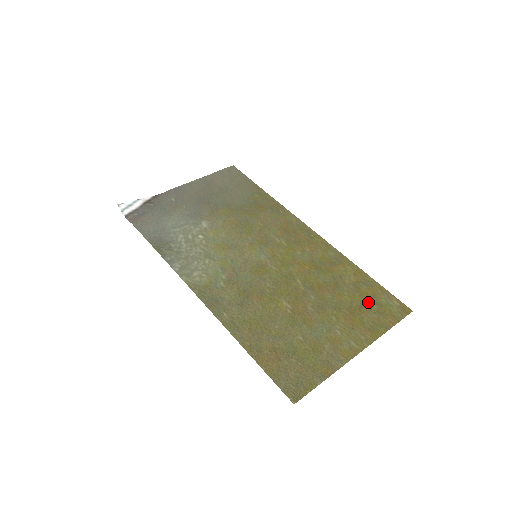
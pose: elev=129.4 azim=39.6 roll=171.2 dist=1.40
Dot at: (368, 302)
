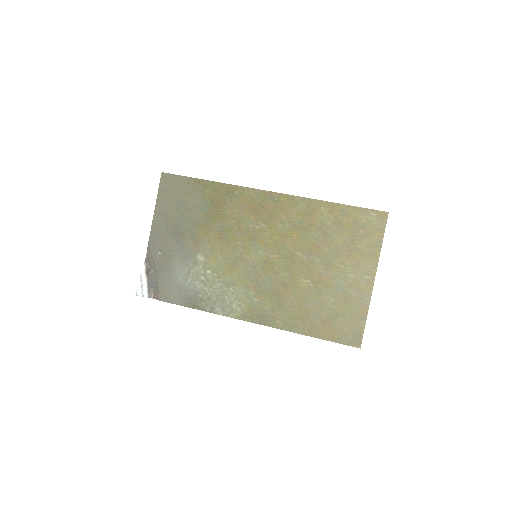
Dot at: (355, 231)
